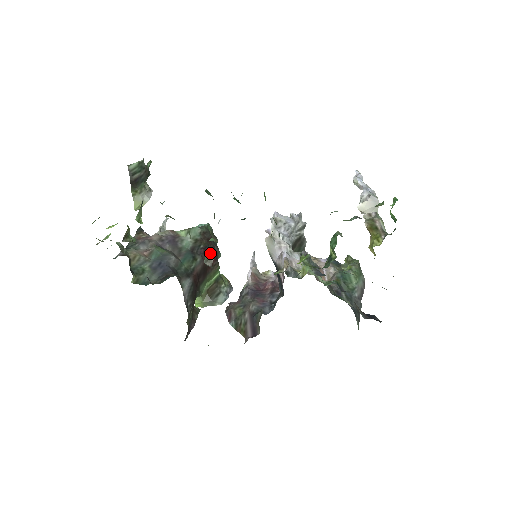
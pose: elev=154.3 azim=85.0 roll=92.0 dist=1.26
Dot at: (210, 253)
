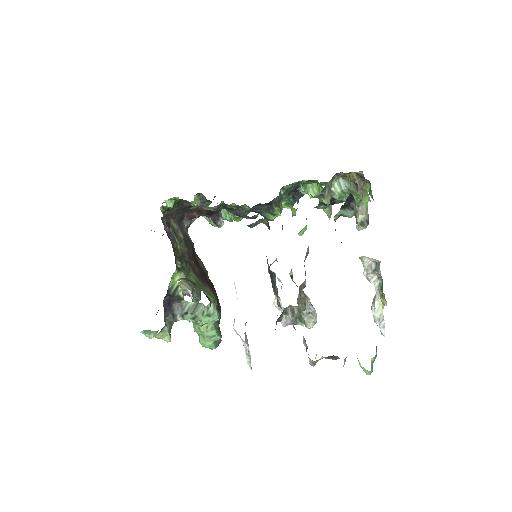
Dot at: (214, 288)
